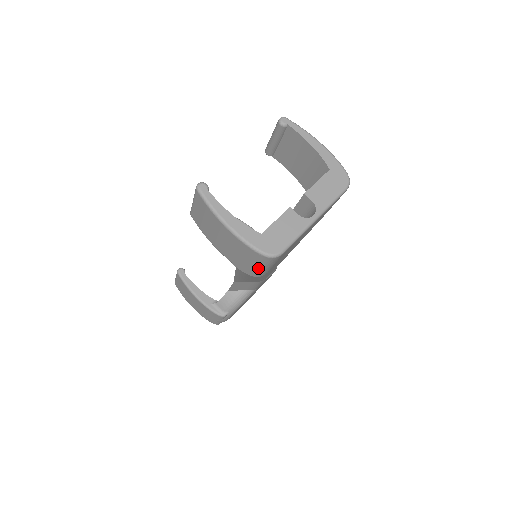
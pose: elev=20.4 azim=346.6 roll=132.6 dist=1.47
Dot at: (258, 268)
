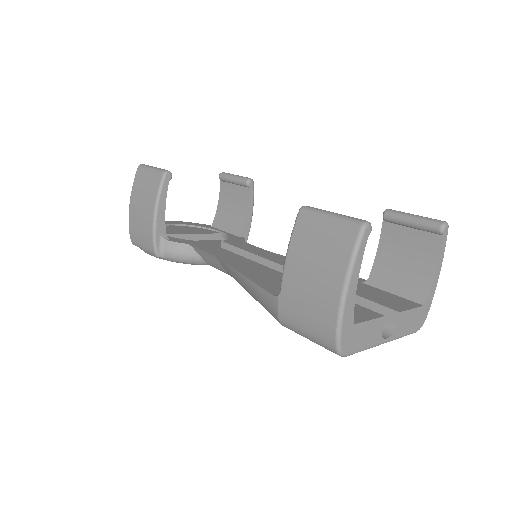
Dot at: (303, 332)
